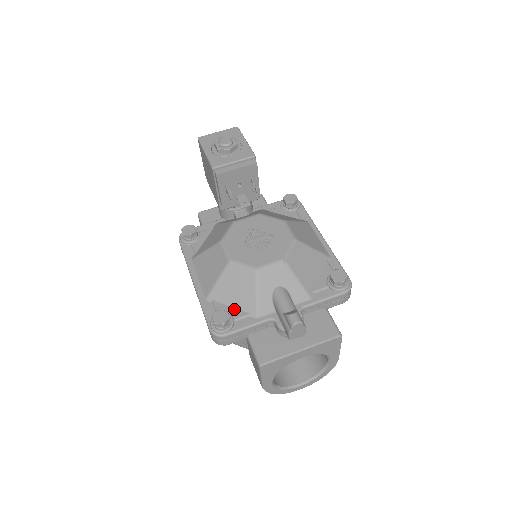
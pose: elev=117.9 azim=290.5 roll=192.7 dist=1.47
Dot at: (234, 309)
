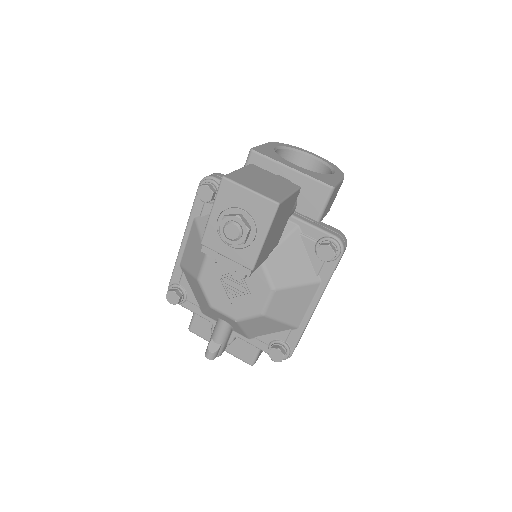
Dot at: (192, 293)
